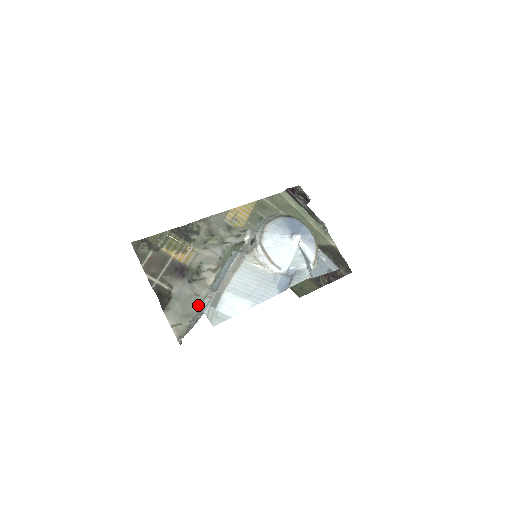
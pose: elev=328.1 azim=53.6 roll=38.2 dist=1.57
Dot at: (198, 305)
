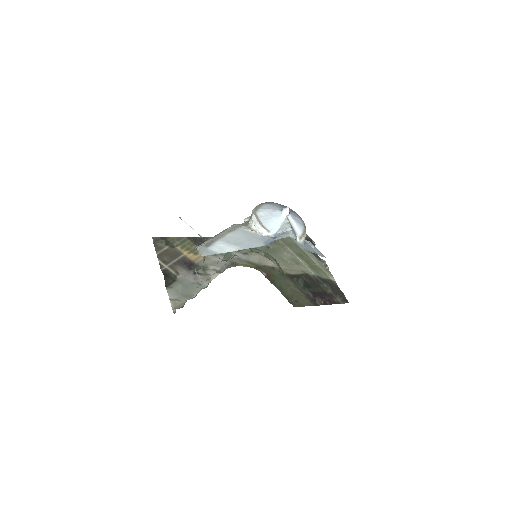
Dot at: (198, 291)
